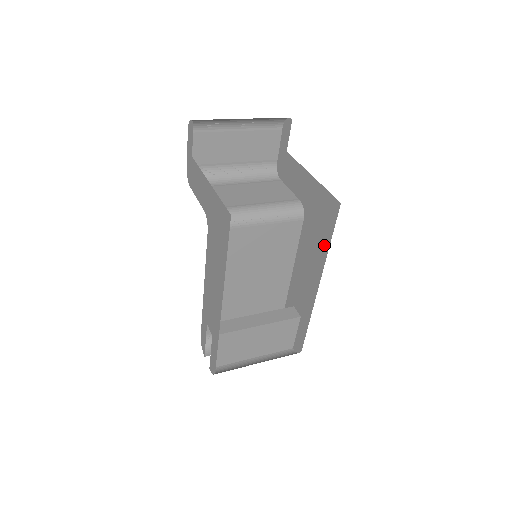
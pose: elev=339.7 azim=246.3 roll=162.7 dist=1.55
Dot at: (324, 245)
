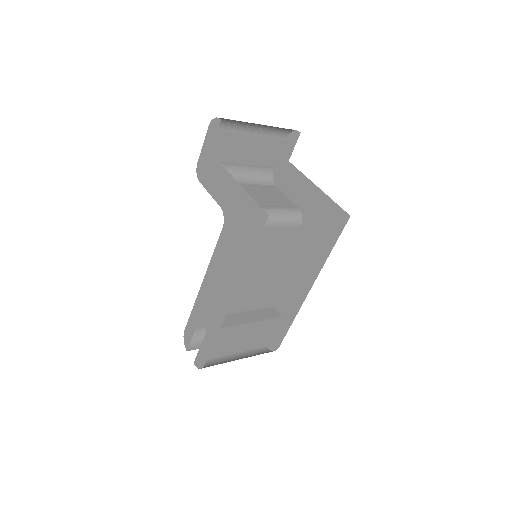
Dot at: (323, 252)
